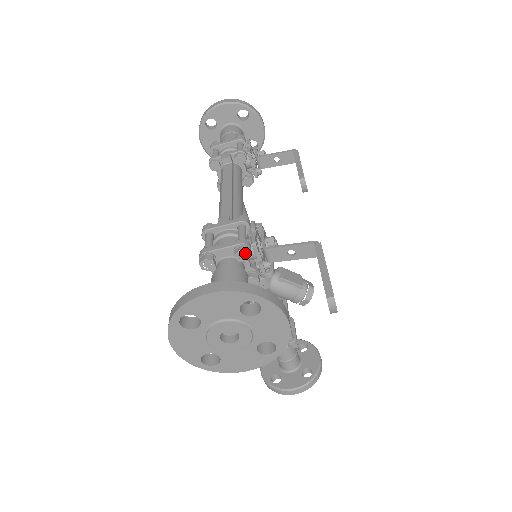
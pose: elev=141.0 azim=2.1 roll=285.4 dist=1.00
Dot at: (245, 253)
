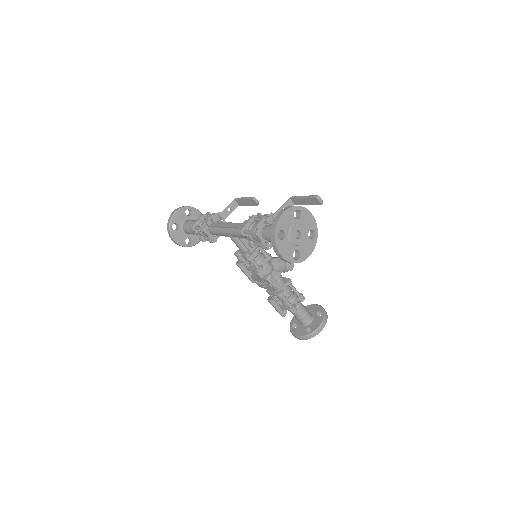
Dot at: (270, 217)
